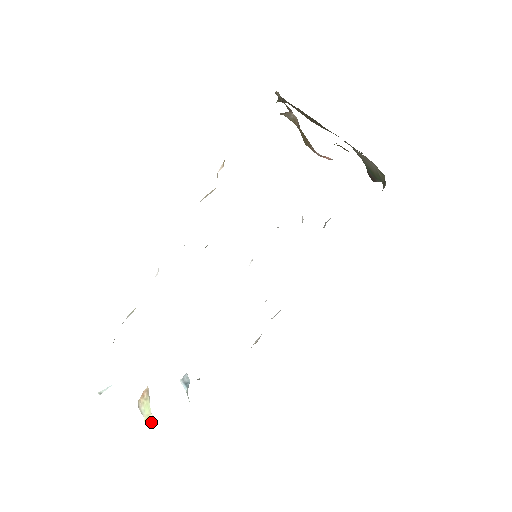
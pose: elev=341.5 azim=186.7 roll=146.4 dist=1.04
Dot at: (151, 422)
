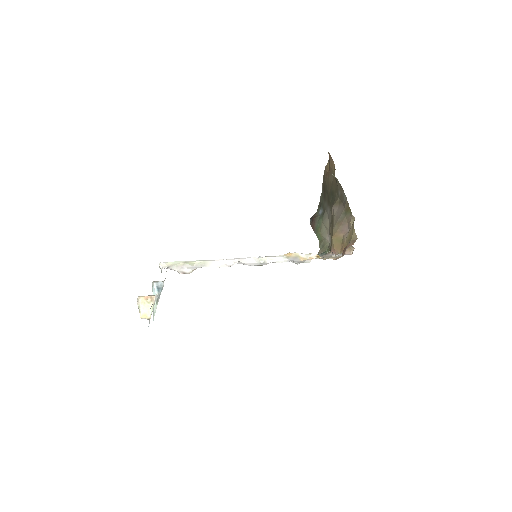
Dot at: occluded
